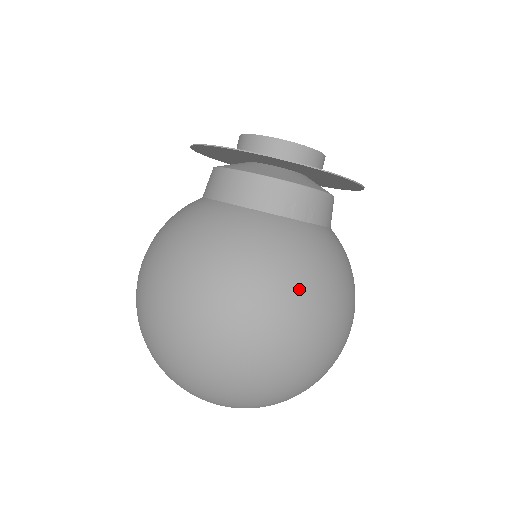
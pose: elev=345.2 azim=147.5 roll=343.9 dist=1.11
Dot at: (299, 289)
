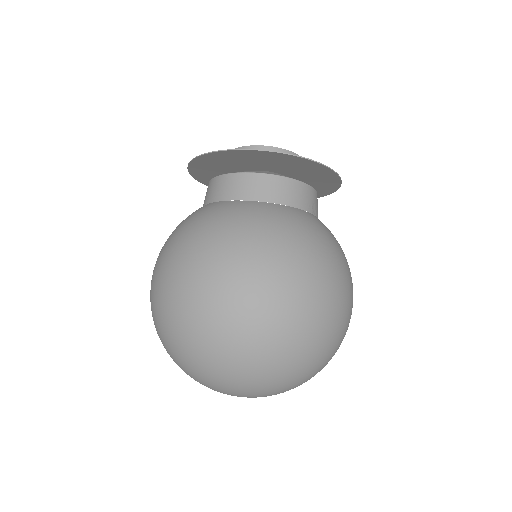
Dot at: (348, 268)
